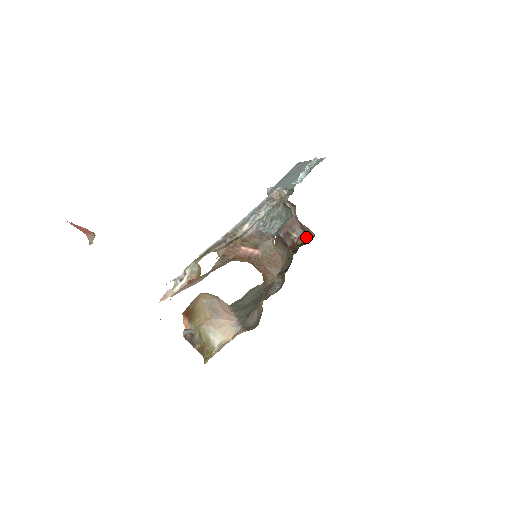
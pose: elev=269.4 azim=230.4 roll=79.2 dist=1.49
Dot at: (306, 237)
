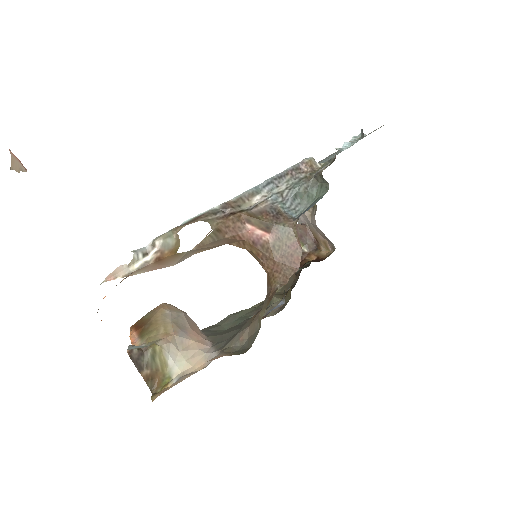
Dot at: (320, 253)
